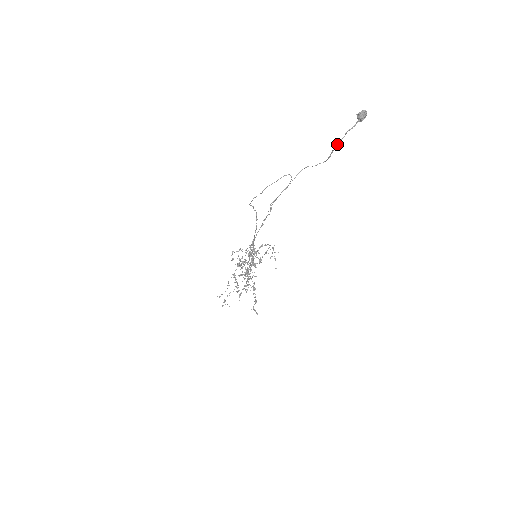
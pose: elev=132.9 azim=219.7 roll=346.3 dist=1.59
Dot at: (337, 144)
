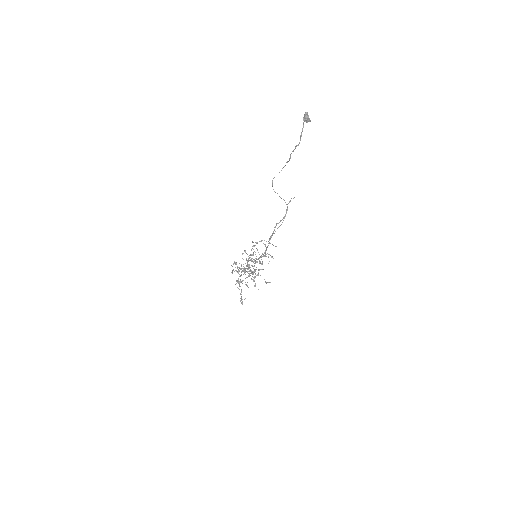
Dot at: occluded
